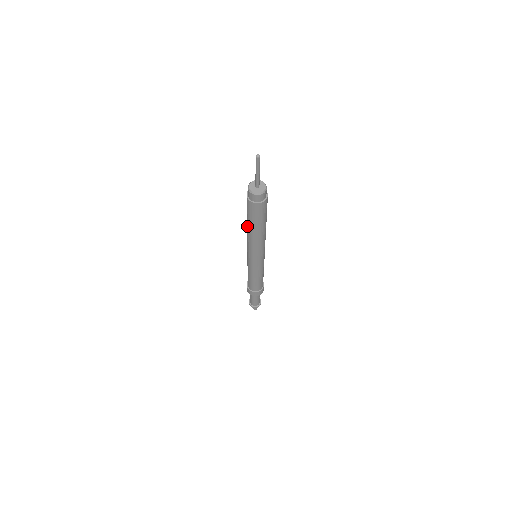
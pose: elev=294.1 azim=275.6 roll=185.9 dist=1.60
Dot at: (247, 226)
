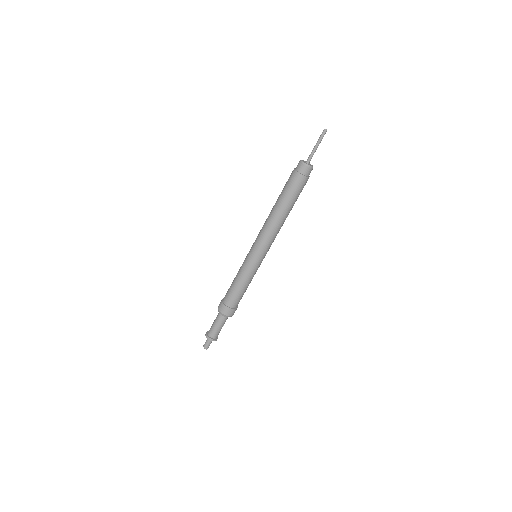
Dot at: (274, 206)
